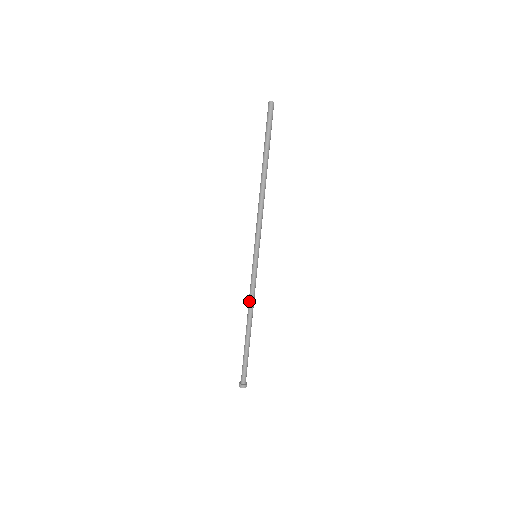
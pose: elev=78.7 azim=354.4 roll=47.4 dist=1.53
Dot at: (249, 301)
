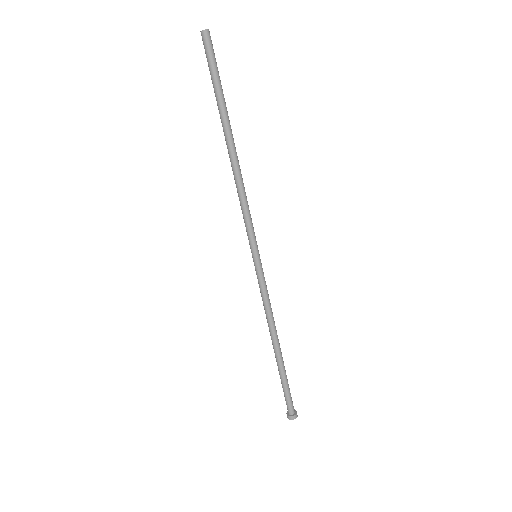
Dot at: (267, 316)
